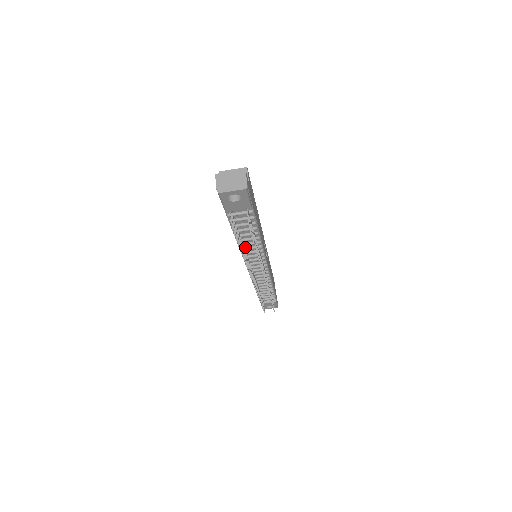
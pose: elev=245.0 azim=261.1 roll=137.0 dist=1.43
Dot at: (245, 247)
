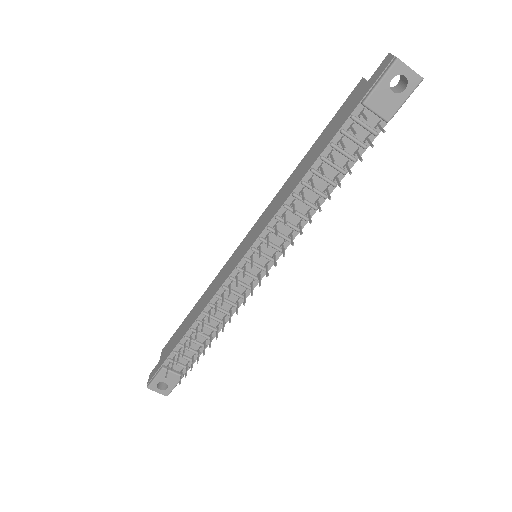
Dot at: (291, 206)
